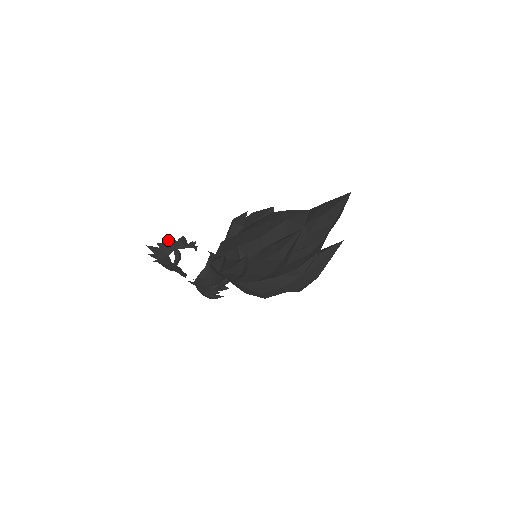
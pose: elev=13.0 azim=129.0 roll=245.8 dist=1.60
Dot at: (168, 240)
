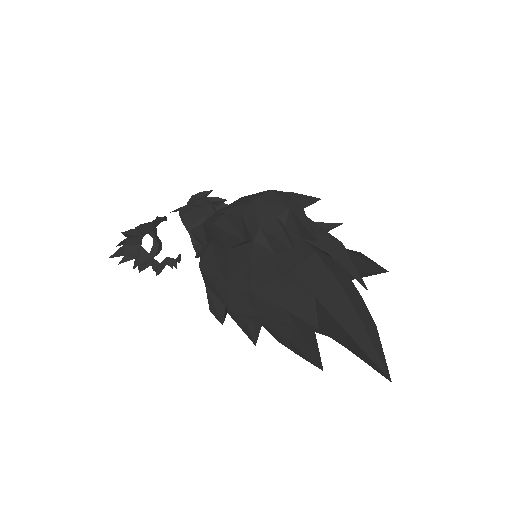
Dot at: (125, 235)
